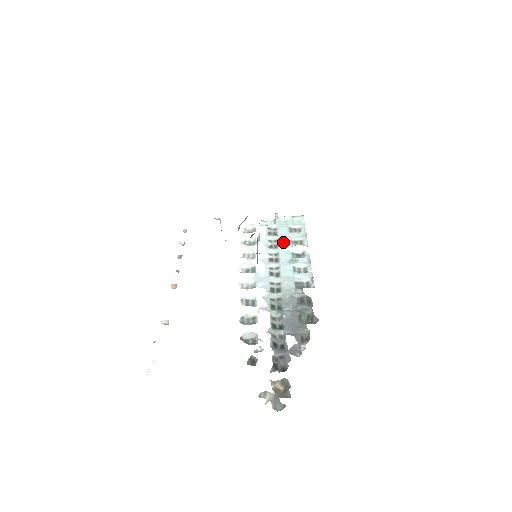
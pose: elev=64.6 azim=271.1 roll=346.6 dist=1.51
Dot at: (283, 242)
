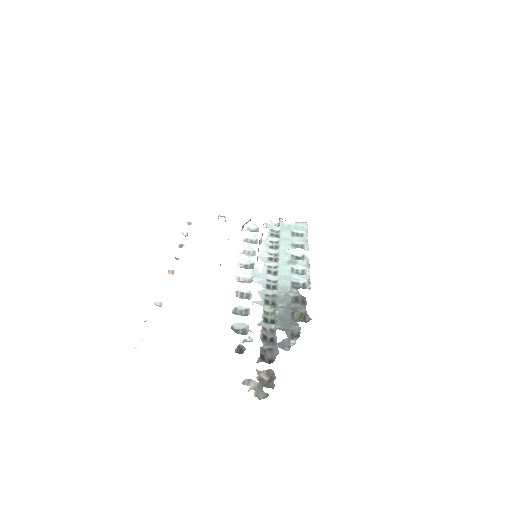
Dot at: (284, 244)
